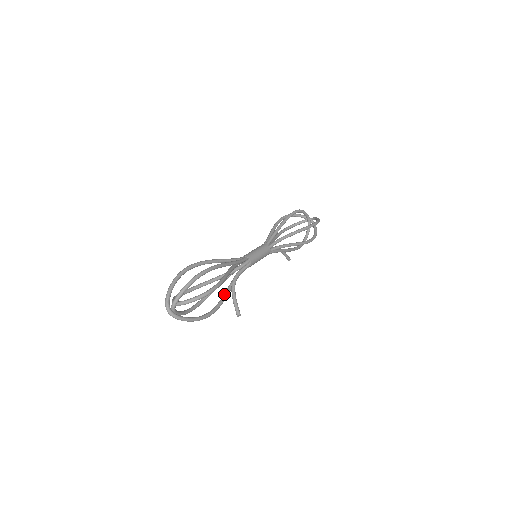
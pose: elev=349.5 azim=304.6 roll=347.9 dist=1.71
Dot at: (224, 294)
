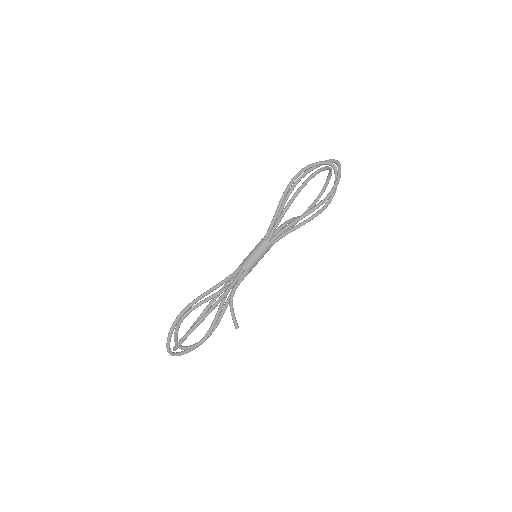
Dot at: (223, 309)
